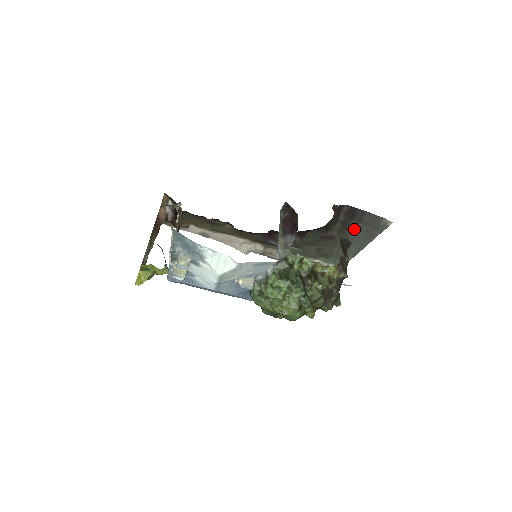
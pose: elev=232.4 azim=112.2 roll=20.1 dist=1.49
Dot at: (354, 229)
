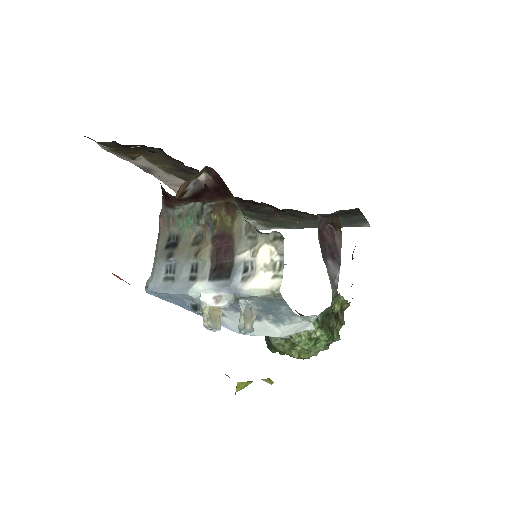
Dot at: occluded
